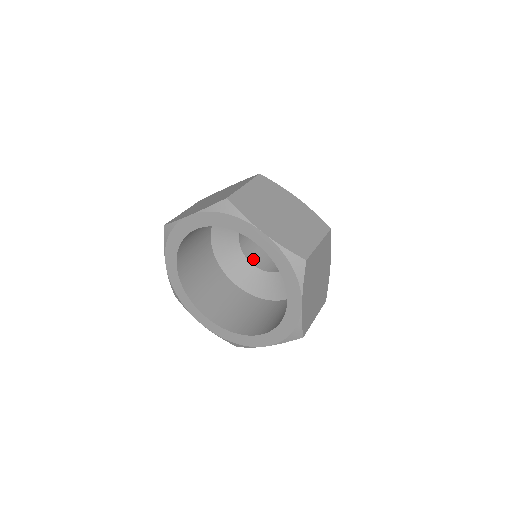
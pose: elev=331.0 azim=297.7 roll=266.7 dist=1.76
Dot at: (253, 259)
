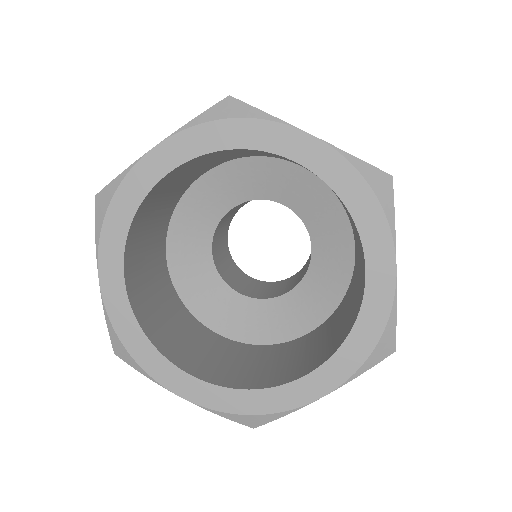
Dot at: (236, 287)
